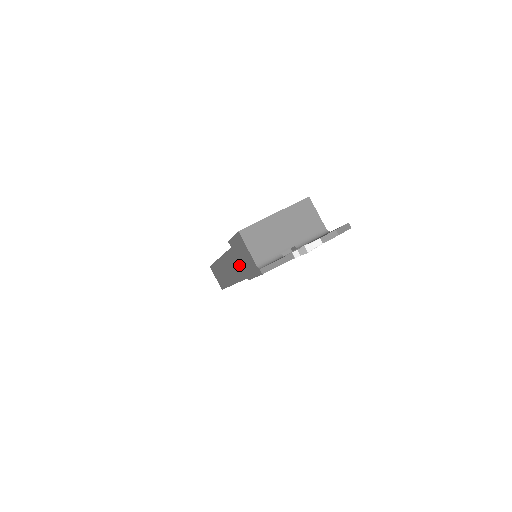
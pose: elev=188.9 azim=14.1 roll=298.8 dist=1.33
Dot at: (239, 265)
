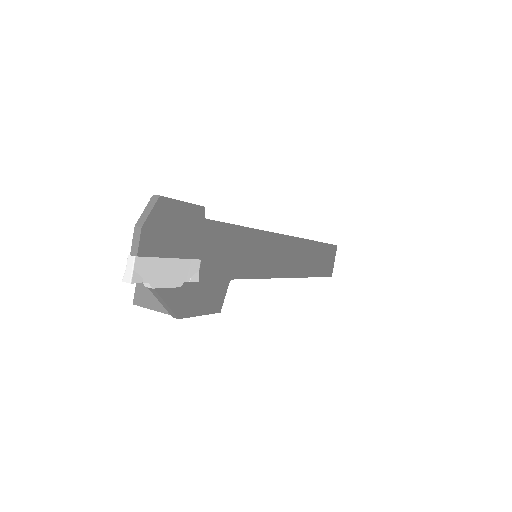
Dot at: occluded
